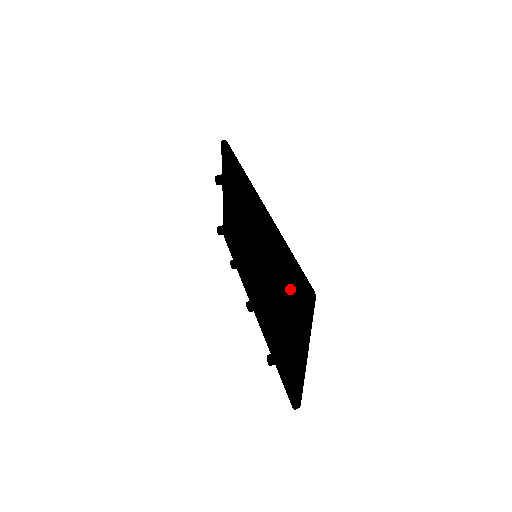
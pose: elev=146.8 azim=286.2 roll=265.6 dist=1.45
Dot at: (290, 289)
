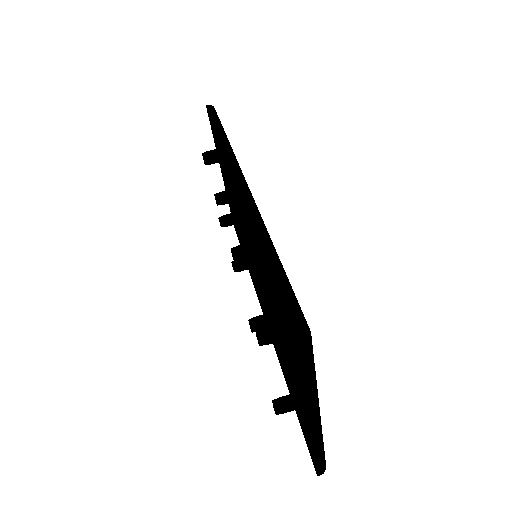
Dot at: (283, 314)
